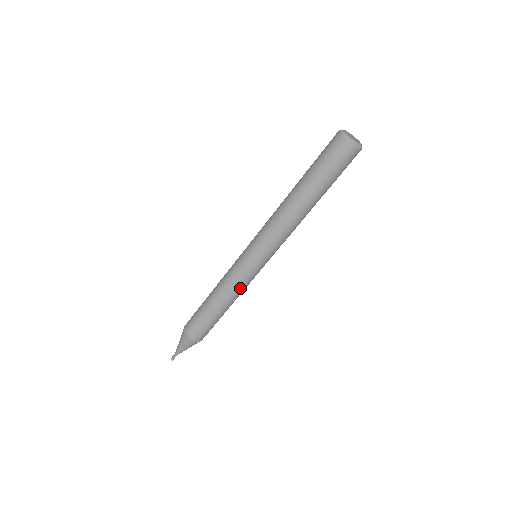
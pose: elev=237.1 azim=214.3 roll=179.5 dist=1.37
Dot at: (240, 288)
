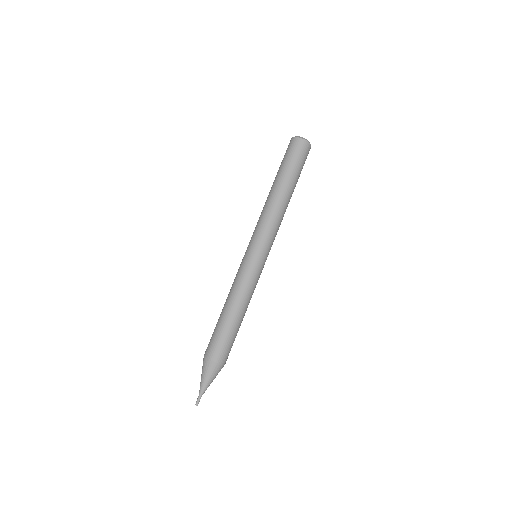
Dot at: (254, 288)
